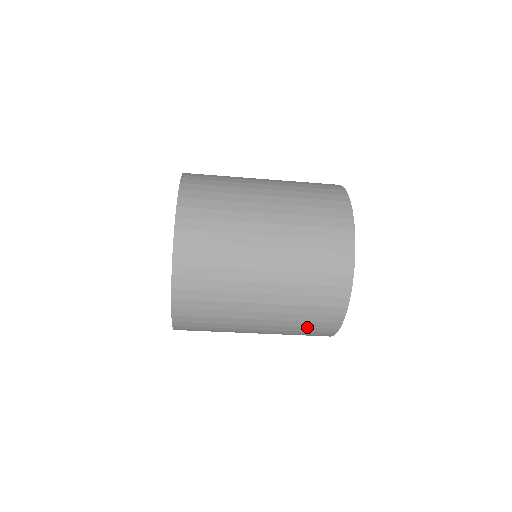
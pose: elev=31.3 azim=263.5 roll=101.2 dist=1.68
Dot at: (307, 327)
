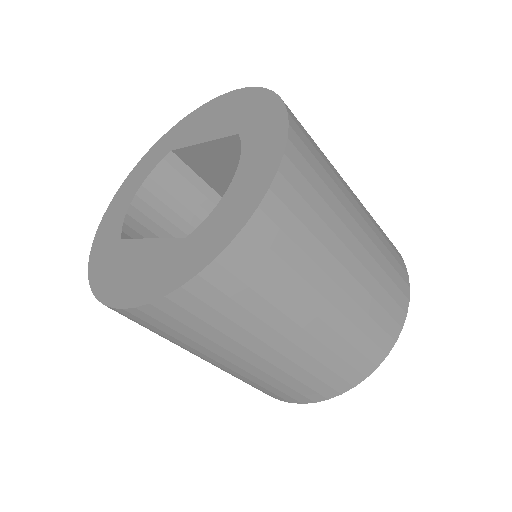
Dot at: (245, 382)
